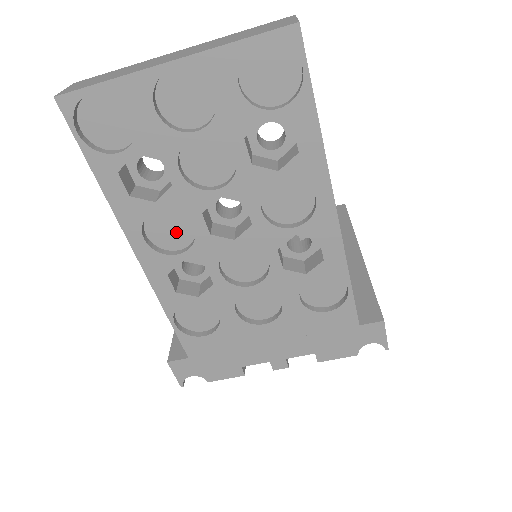
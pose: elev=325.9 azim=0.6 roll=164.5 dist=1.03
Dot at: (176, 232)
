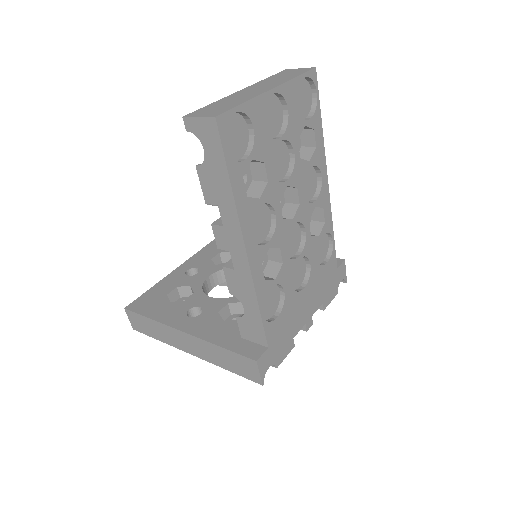
Dot at: (262, 225)
